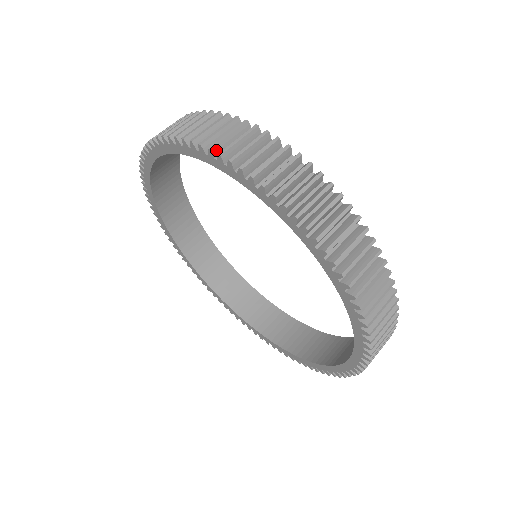
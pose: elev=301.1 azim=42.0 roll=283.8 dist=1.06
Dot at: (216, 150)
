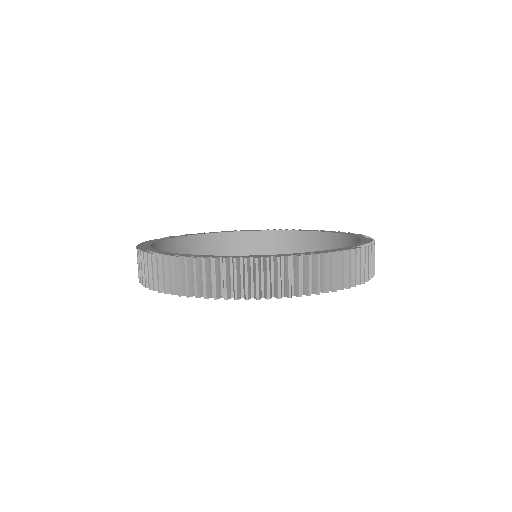
Dot at: (311, 291)
